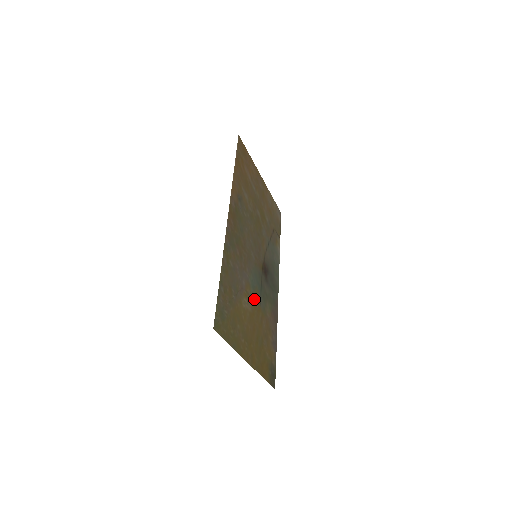
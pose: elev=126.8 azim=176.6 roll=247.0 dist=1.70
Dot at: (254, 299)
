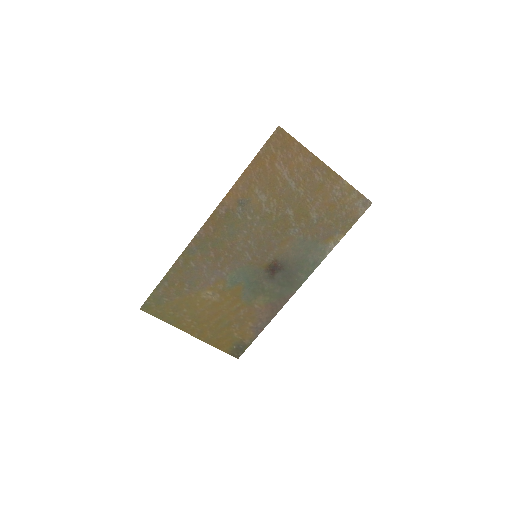
Dot at: (230, 292)
